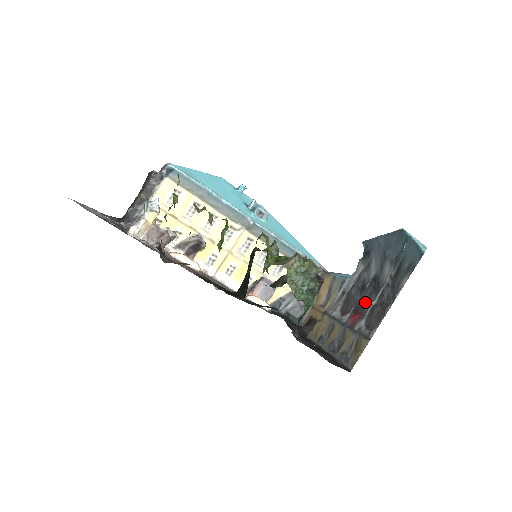
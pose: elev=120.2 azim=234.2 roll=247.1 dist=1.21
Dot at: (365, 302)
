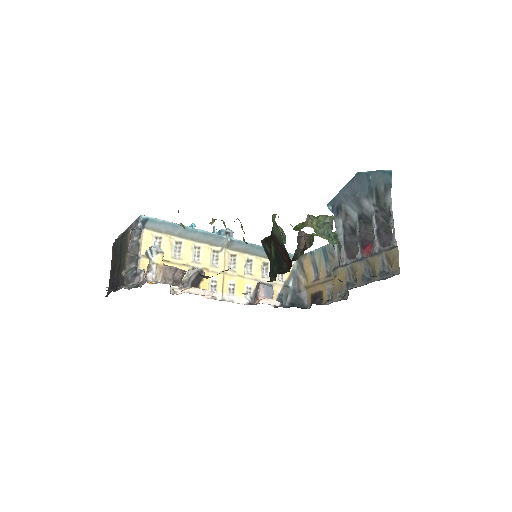
Dot at: (366, 235)
